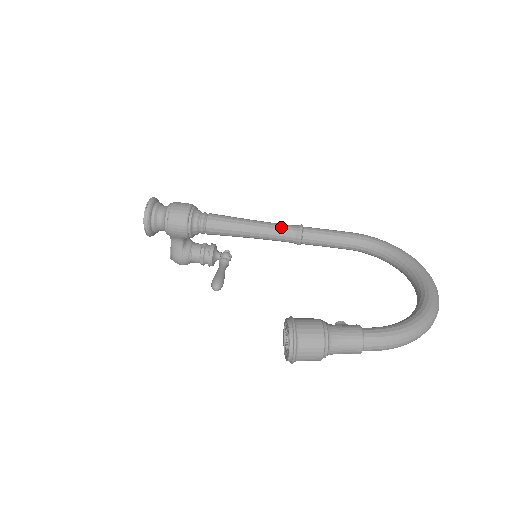
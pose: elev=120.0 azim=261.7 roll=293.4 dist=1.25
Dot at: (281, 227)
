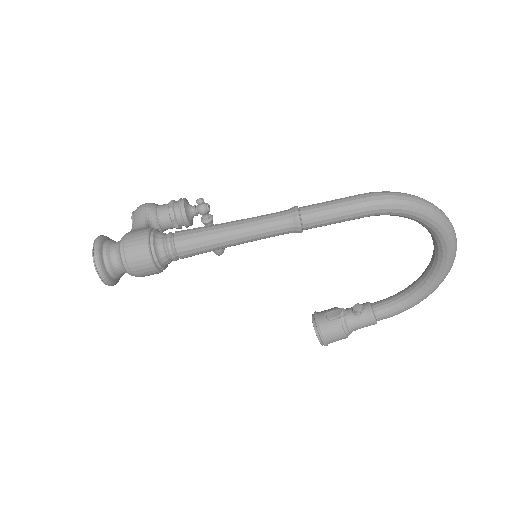
Dot at: (274, 235)
